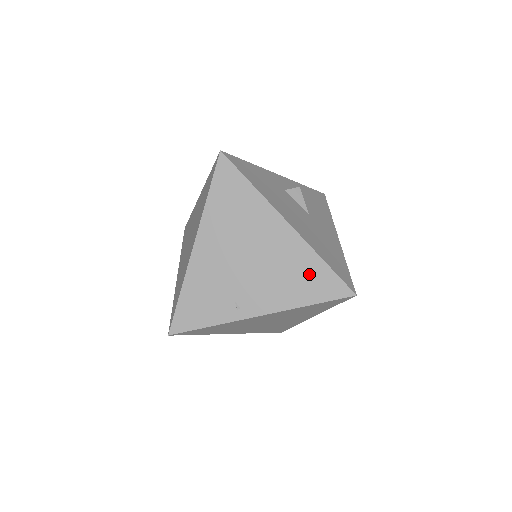
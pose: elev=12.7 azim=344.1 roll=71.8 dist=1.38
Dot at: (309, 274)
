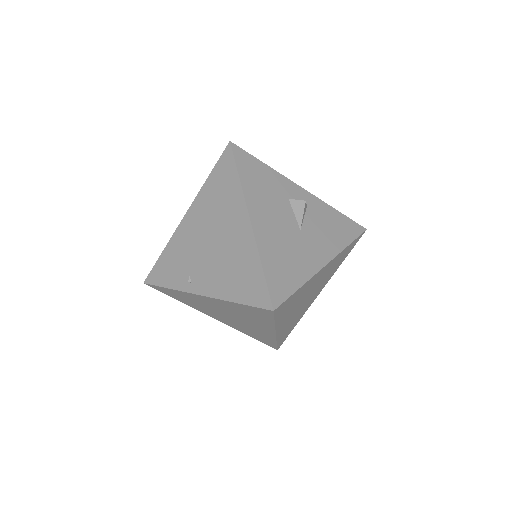
Dot at: (246, 273)
